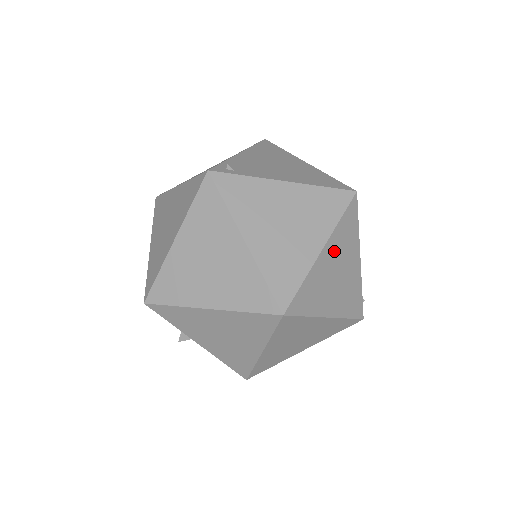
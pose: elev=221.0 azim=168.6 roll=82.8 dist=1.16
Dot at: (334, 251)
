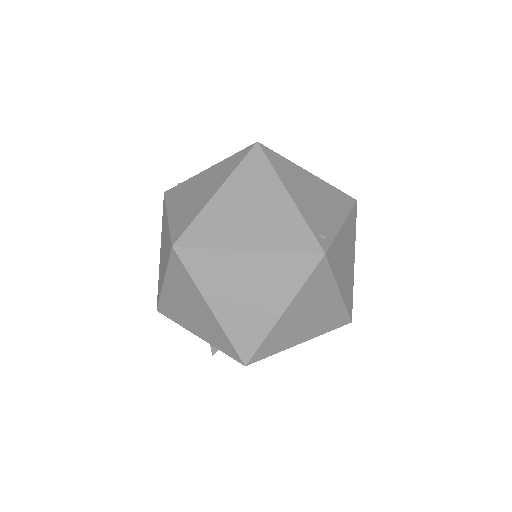
Dot at: (237, 191)
